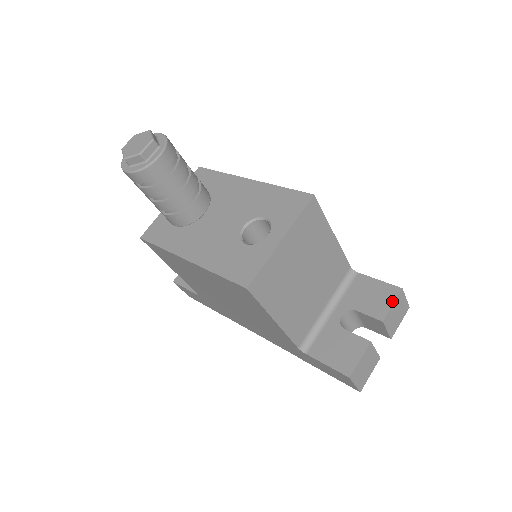
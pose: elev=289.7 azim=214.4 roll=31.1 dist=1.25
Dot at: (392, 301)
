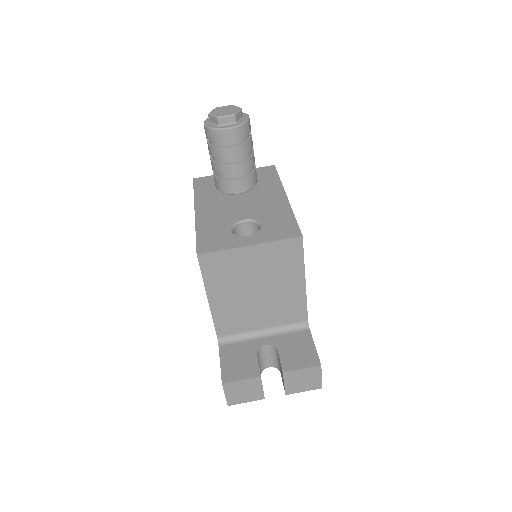
Dot at: (305, 366)
